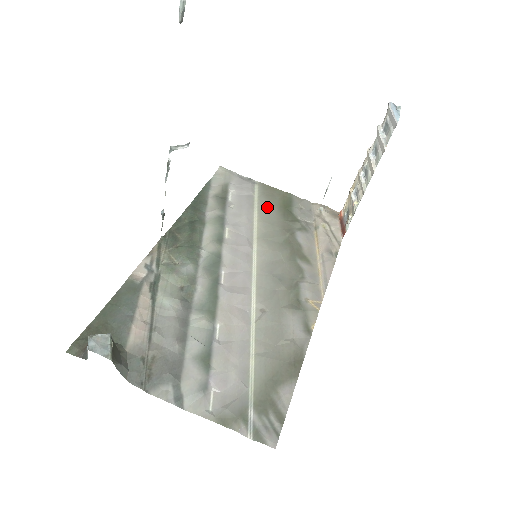
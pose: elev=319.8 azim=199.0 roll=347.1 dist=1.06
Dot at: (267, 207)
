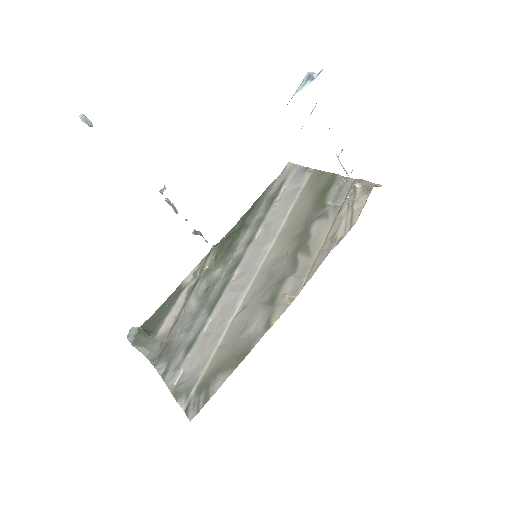
Dot at: (305, 197)
